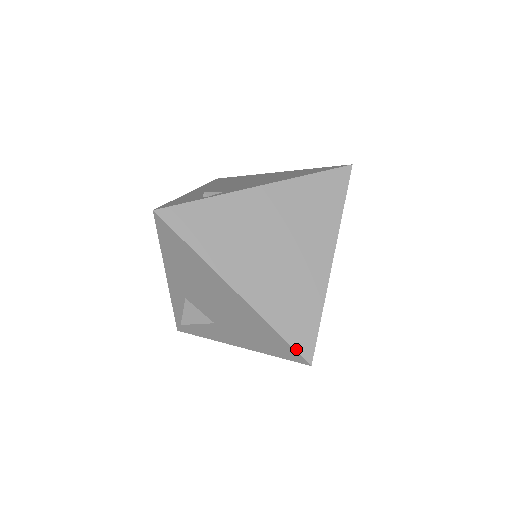
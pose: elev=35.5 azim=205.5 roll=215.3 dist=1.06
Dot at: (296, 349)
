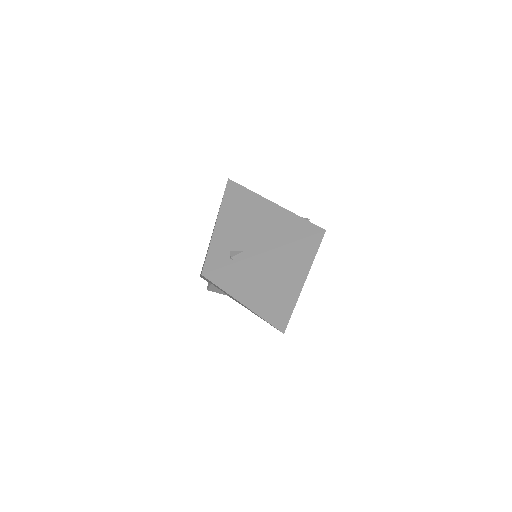
Dot at: (277, 328)
